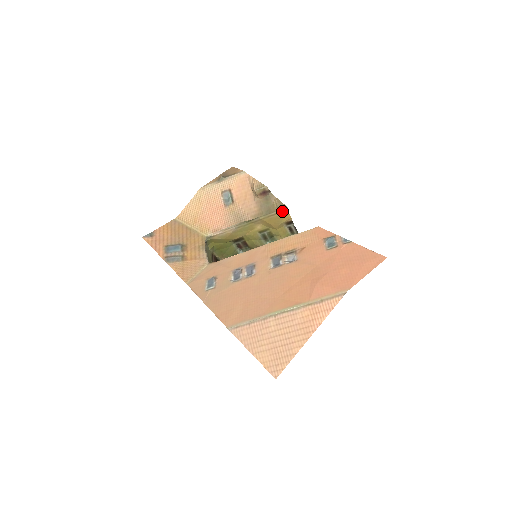
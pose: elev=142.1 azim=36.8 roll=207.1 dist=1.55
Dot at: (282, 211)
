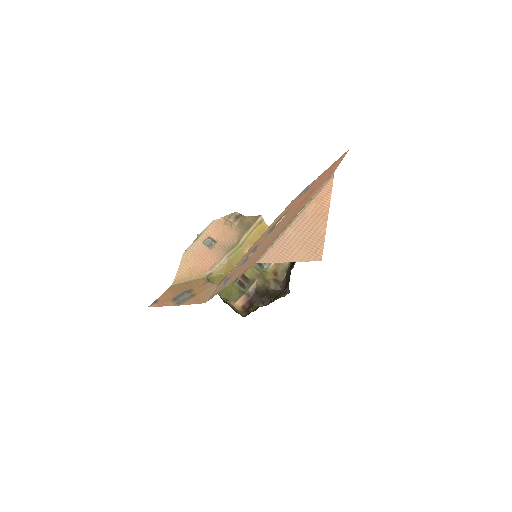
Dot at: (259, 222)
